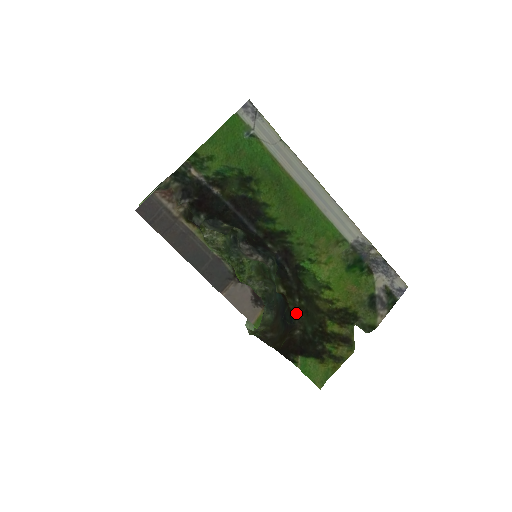
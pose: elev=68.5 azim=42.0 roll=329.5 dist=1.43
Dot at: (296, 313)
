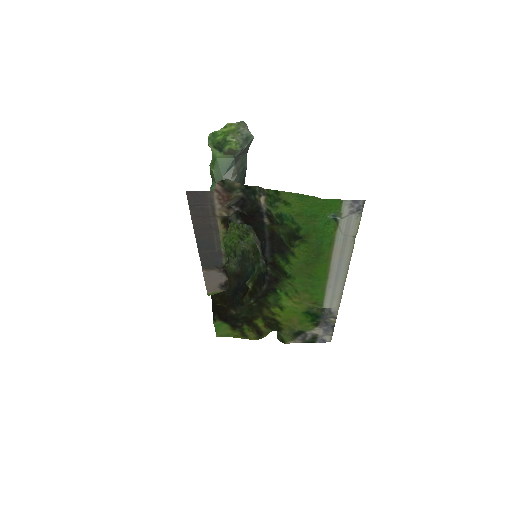
Dot at: (244, 305)
